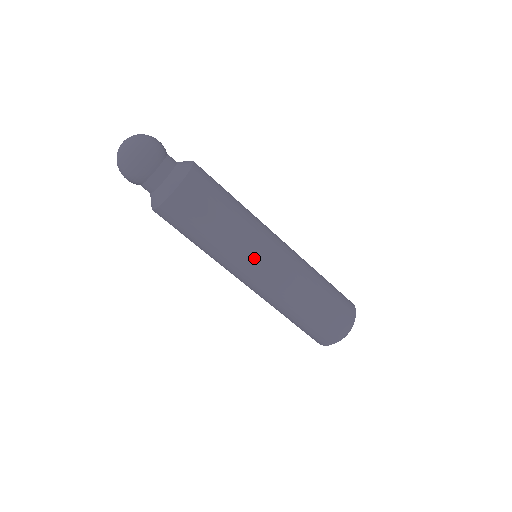
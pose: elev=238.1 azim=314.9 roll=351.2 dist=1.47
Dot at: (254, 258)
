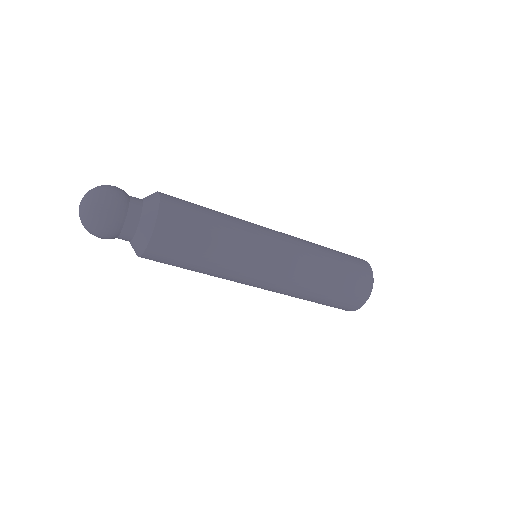
Dot at: (257, 260)
